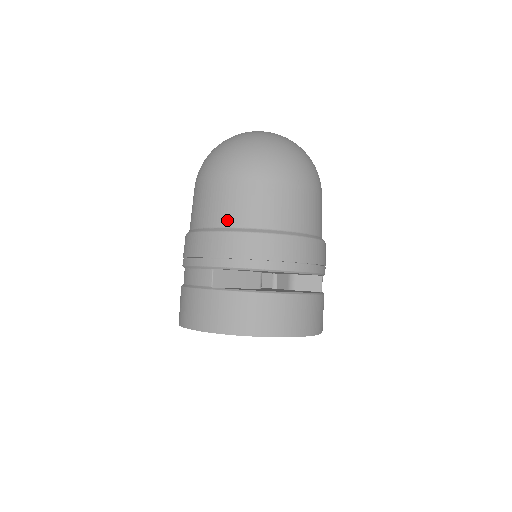
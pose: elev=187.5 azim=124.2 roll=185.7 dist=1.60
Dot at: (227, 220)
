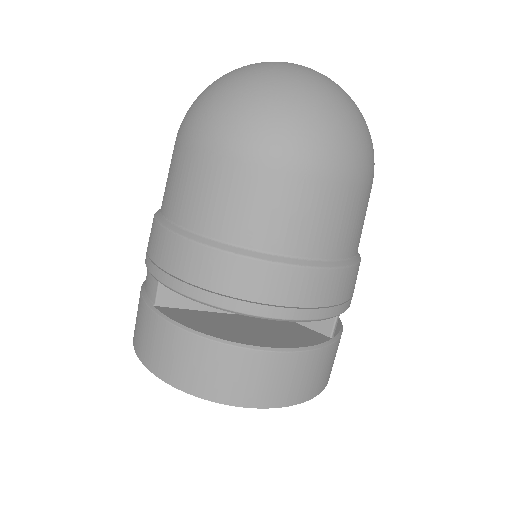
Dot at: (183, 216)
